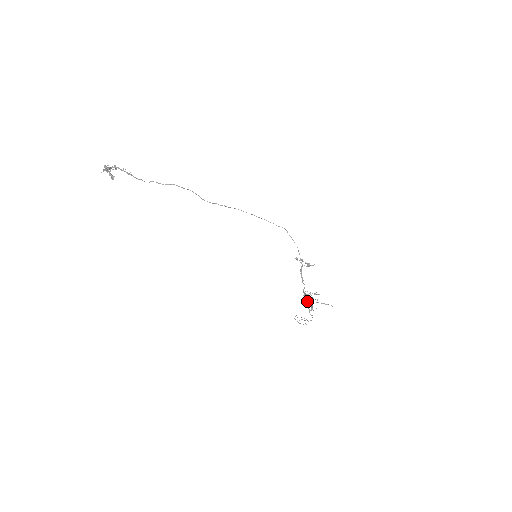
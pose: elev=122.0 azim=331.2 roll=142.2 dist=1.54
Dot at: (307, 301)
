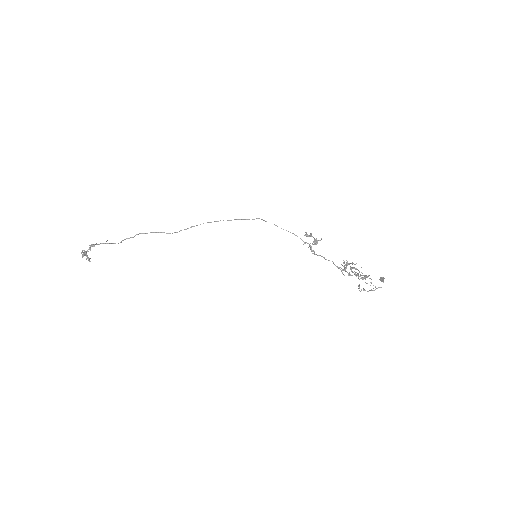
Dot at: occluded
